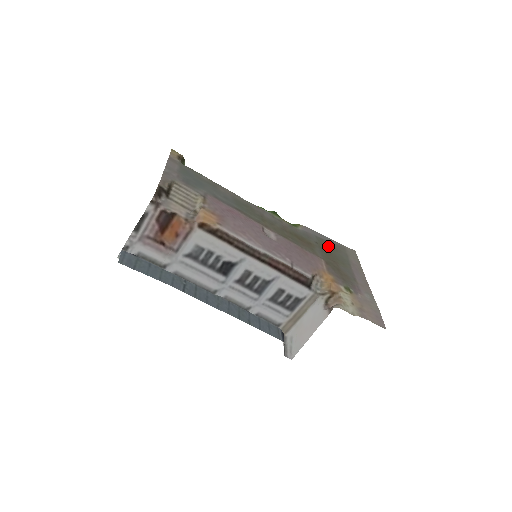
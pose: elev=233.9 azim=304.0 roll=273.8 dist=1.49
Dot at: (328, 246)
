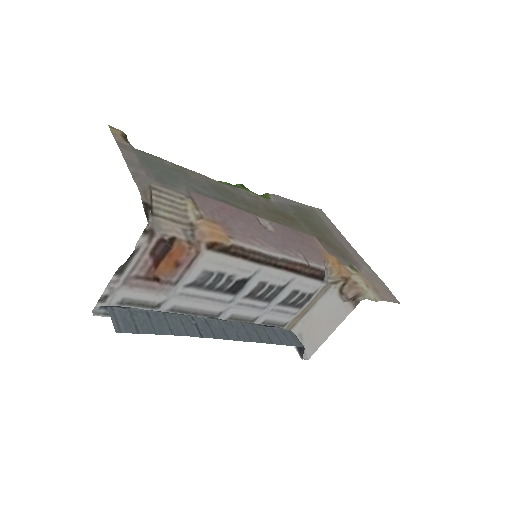
Dot at: (304, 214)
